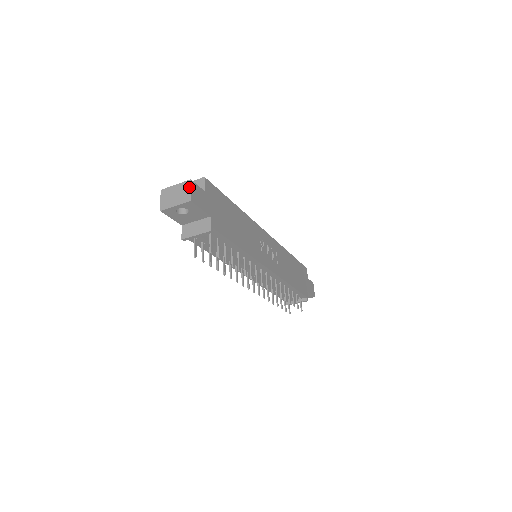
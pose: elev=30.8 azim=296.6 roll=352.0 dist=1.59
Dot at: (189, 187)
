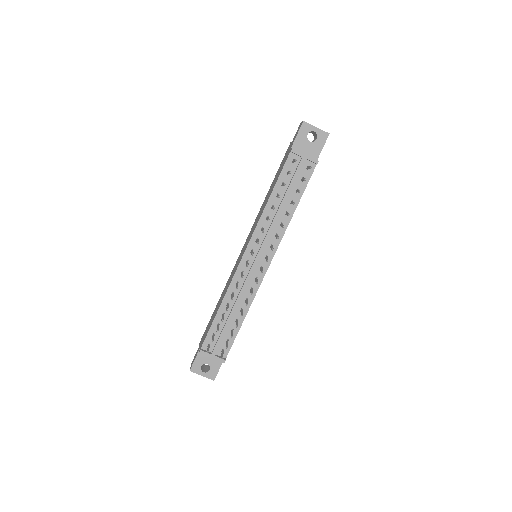
Dot at: occluded
